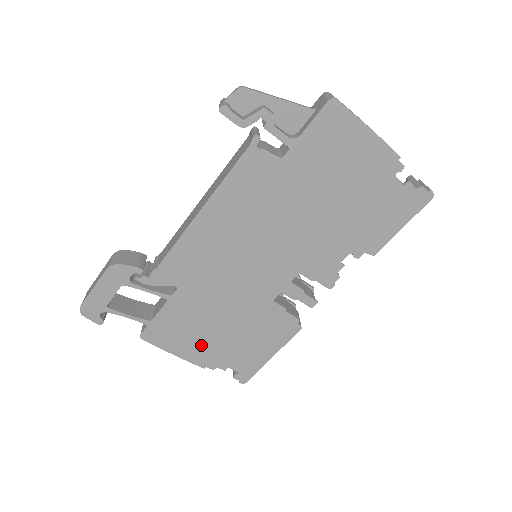
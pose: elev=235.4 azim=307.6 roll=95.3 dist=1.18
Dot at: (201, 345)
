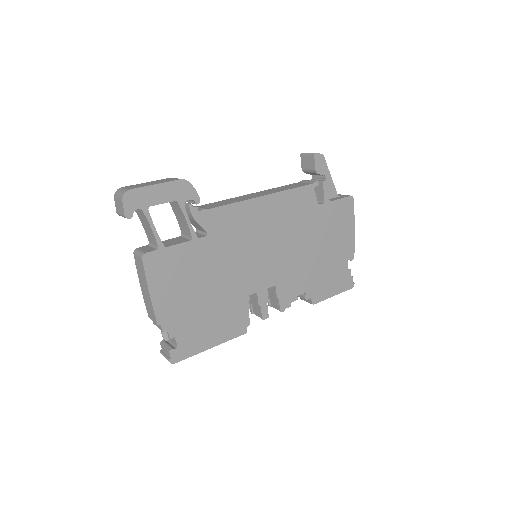
Dot at: (176, 299)
